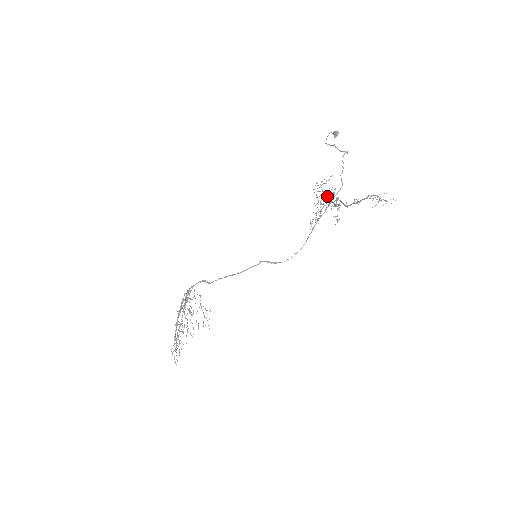
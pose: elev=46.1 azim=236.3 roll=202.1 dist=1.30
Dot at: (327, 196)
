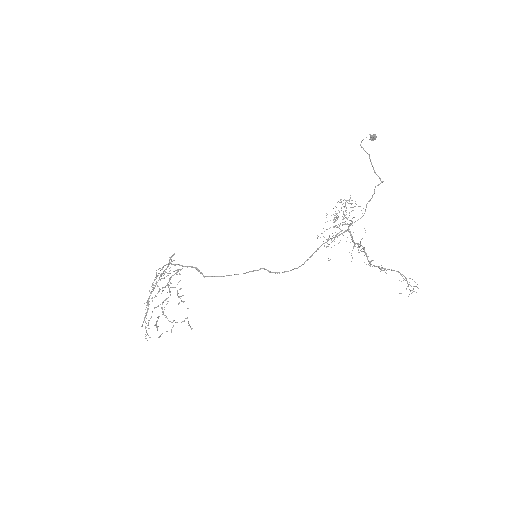
Dot at: (347, 223)
